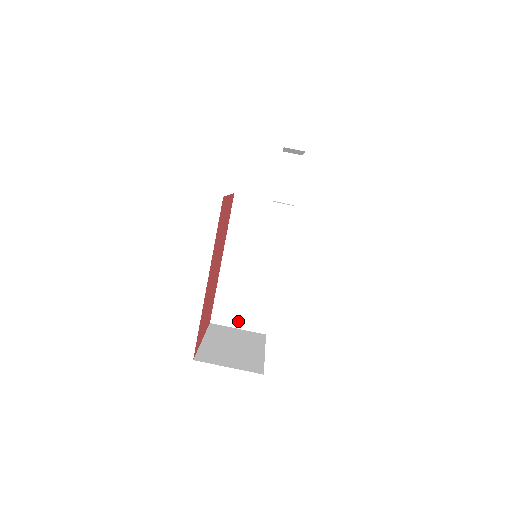
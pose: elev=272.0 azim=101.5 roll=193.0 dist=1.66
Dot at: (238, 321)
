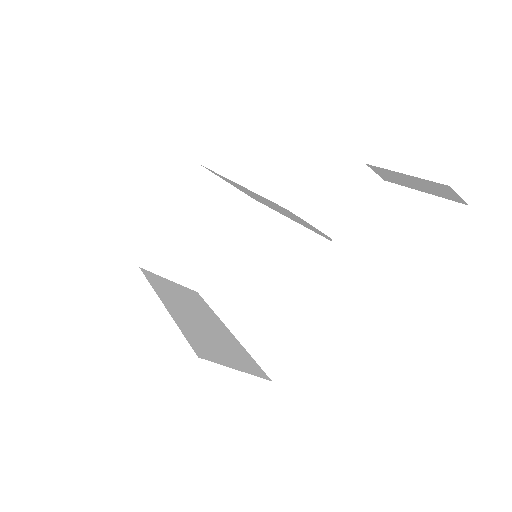
Dot at: (231, 184)
